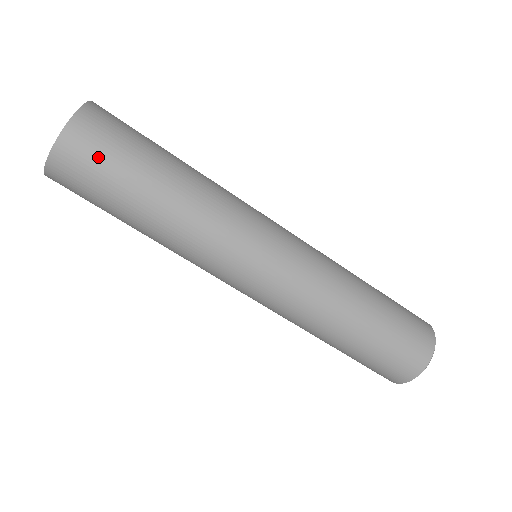
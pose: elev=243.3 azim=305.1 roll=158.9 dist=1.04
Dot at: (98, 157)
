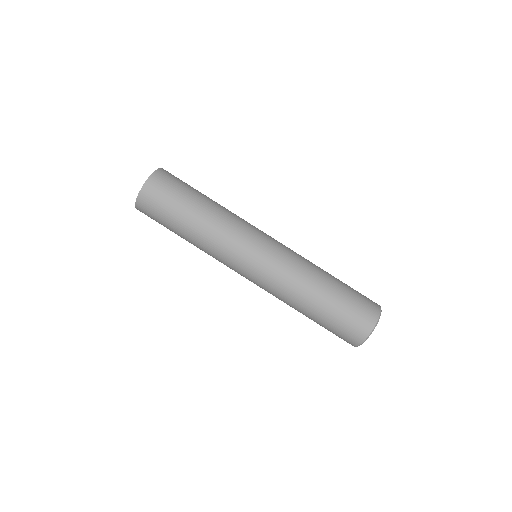
Dot at: (179, 179)
